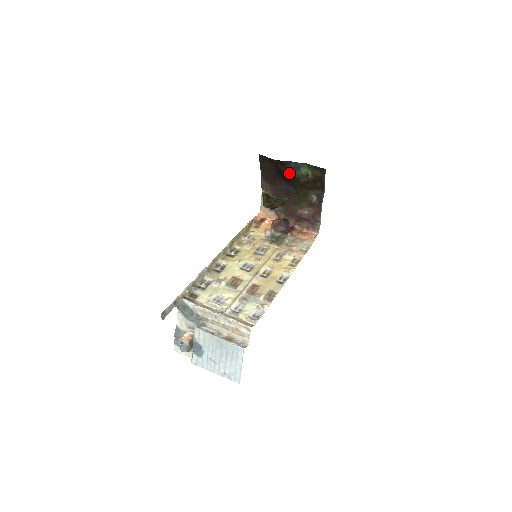
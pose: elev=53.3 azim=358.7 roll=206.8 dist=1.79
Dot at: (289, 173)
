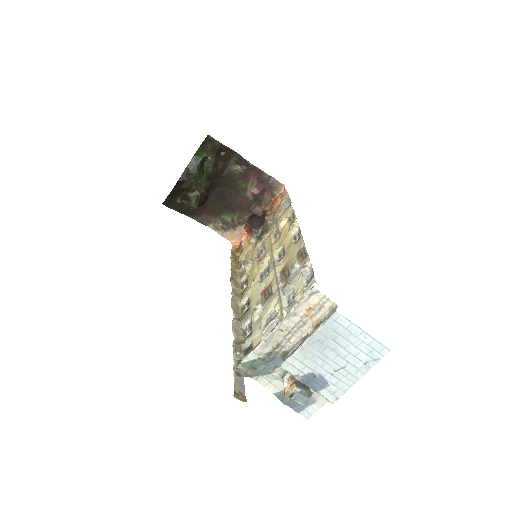
Dot at: occluded
